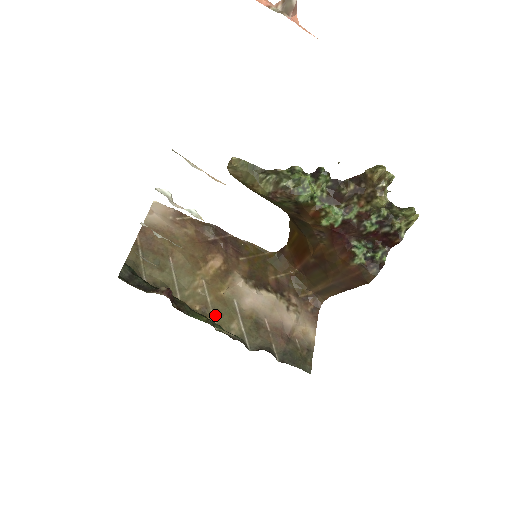
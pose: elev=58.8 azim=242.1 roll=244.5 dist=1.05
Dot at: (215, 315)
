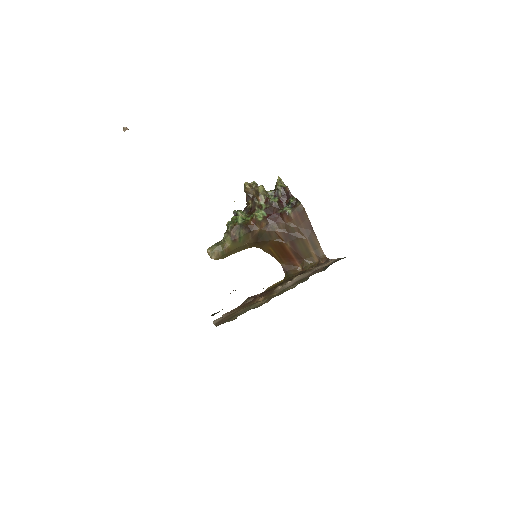
Dot at: (278, 295)
